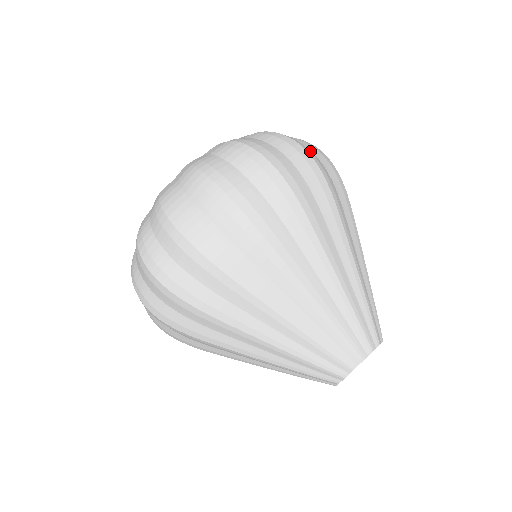
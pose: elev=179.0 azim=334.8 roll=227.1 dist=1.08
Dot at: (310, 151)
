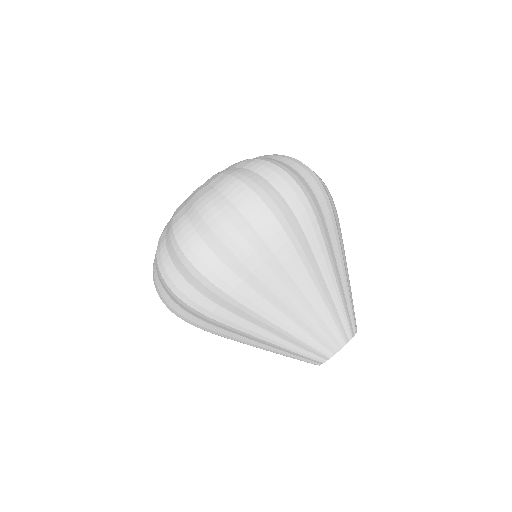
Dot at: occluded
